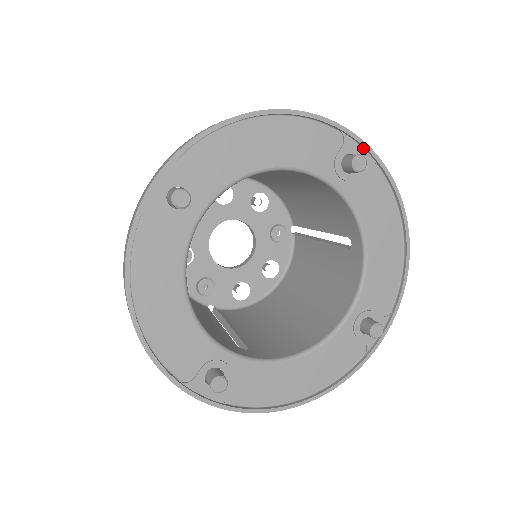
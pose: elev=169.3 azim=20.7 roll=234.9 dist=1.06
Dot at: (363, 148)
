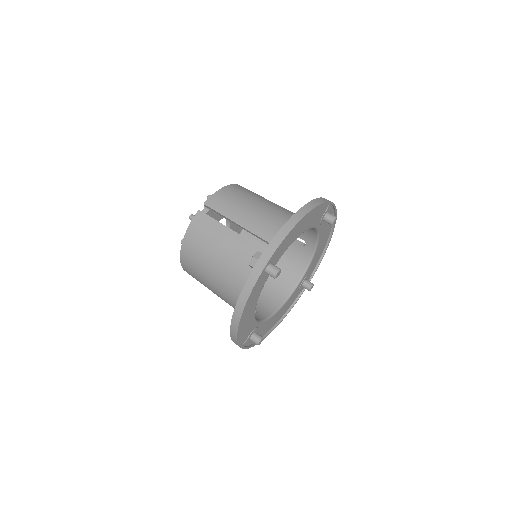
Dot at: (332, 207)
